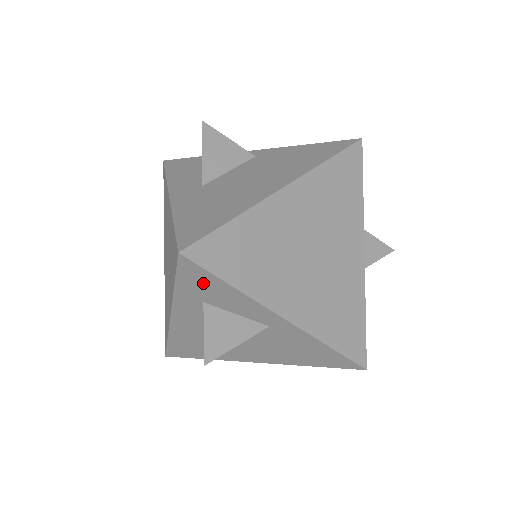
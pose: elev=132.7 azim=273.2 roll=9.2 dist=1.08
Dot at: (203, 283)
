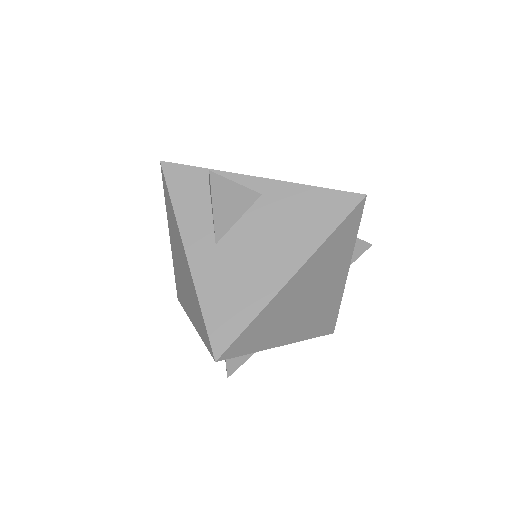
Dot at: occluded
